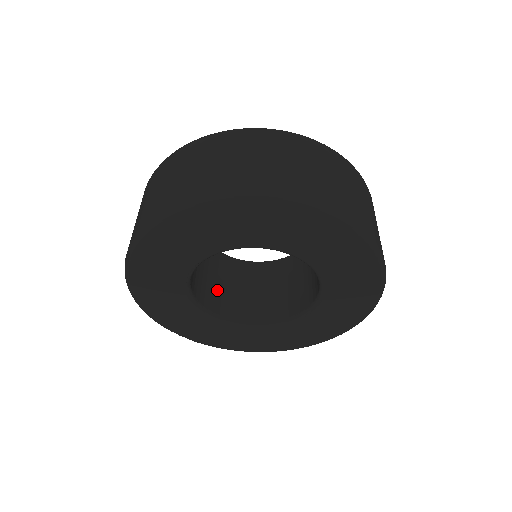
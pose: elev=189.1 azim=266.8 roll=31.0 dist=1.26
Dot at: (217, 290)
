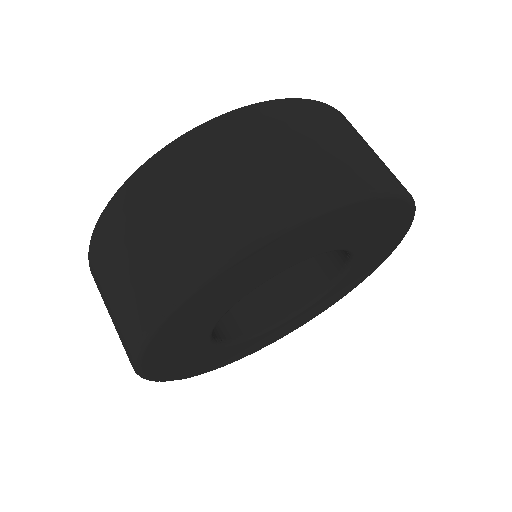
Dot at: occluded
